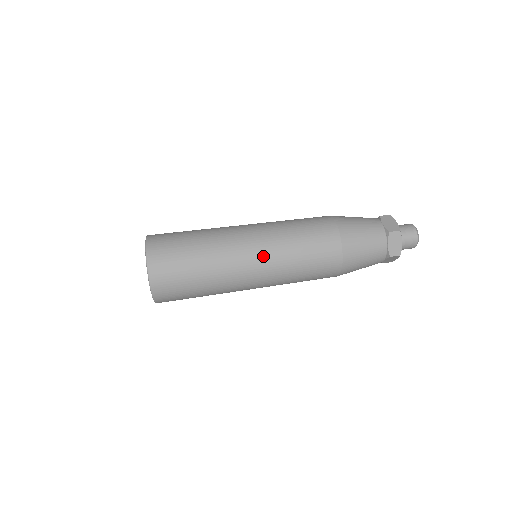
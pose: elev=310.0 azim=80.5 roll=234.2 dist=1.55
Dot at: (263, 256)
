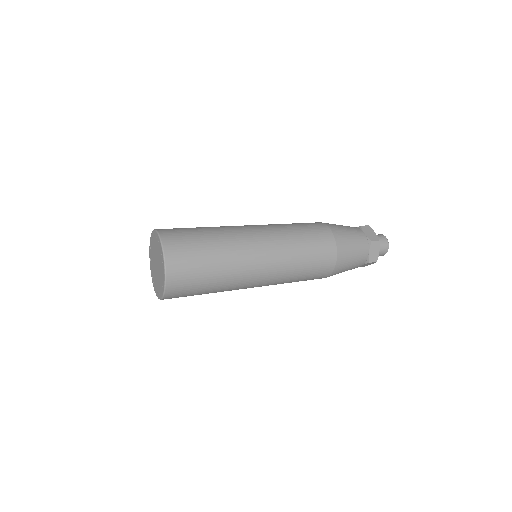
Dot at: (264, 229)
